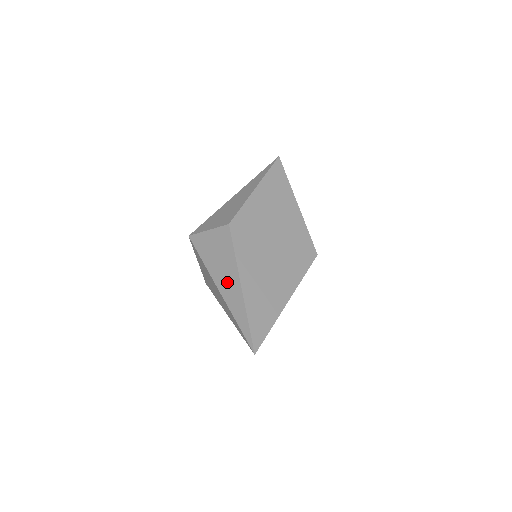
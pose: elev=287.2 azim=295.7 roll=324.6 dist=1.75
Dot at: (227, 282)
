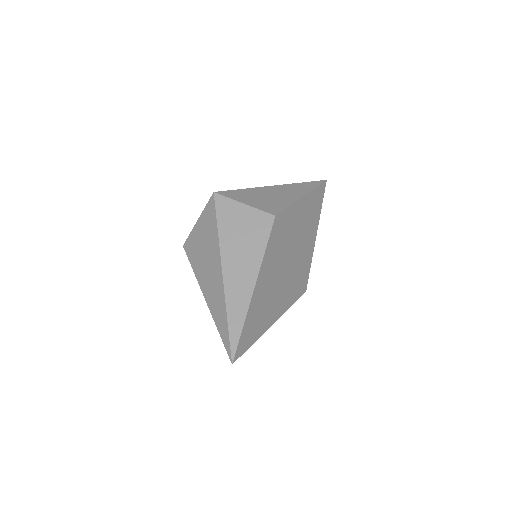
Dot at: (239, 271)
